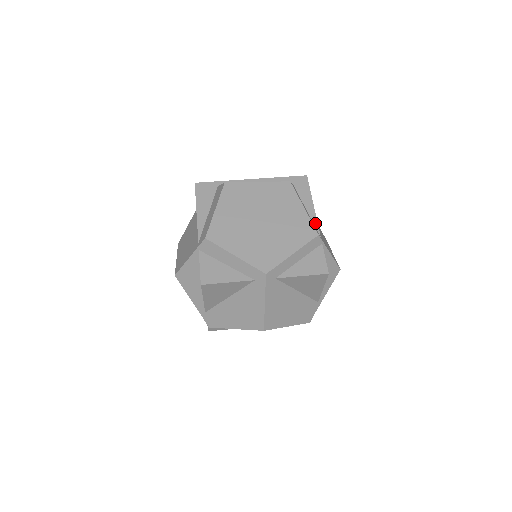
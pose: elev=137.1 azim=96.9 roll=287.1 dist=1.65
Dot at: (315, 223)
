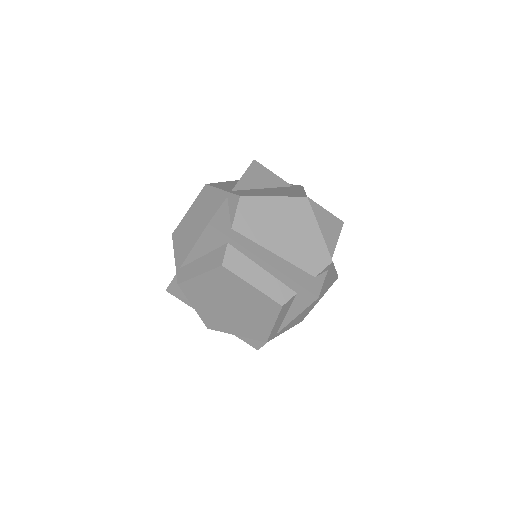
Dot at: (282, 326)
